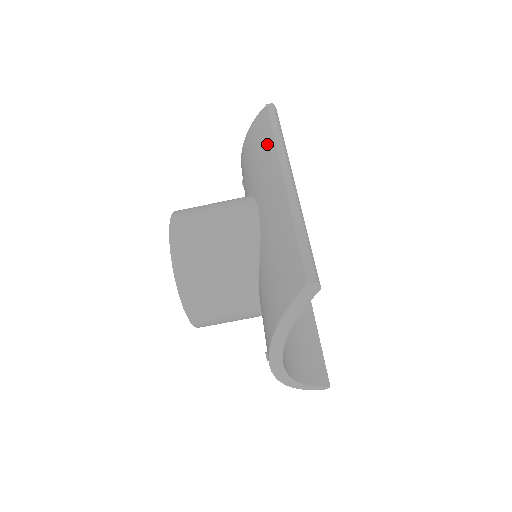
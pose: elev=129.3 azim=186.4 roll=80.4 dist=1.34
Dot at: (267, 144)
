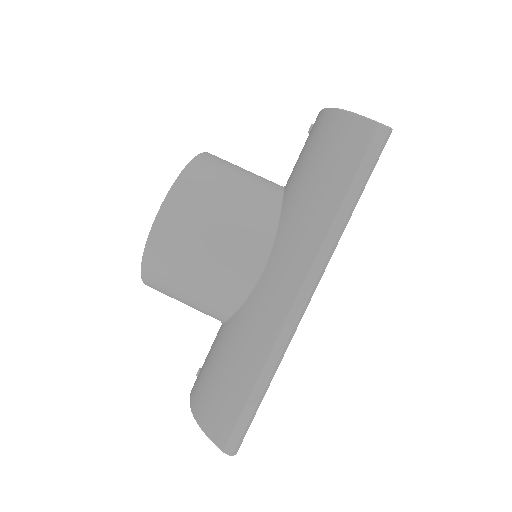
Dot at: (327, 203)
